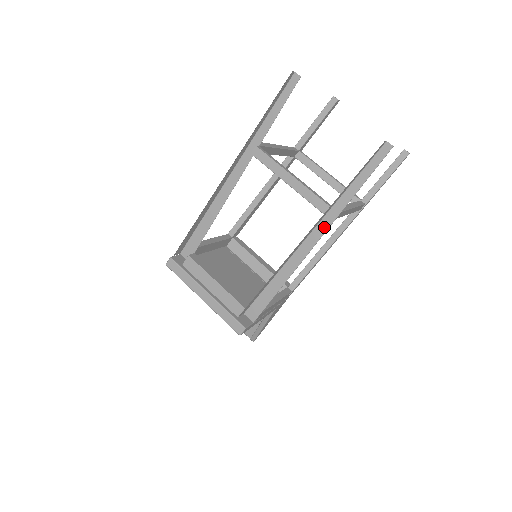
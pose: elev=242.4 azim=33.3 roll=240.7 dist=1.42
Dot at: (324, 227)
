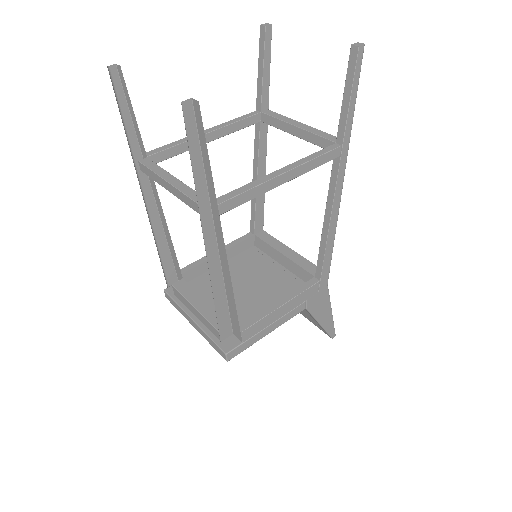
Dot at: (219, 227)
